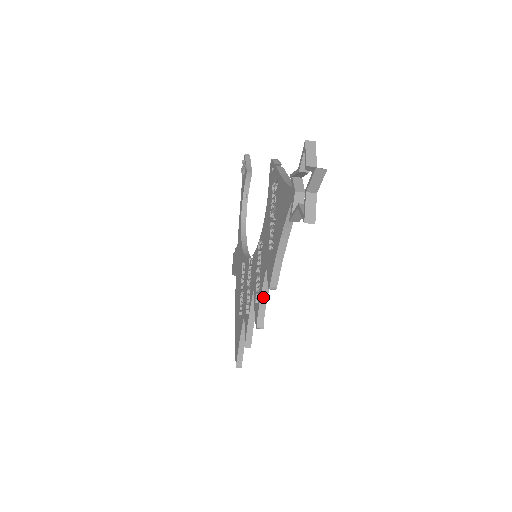
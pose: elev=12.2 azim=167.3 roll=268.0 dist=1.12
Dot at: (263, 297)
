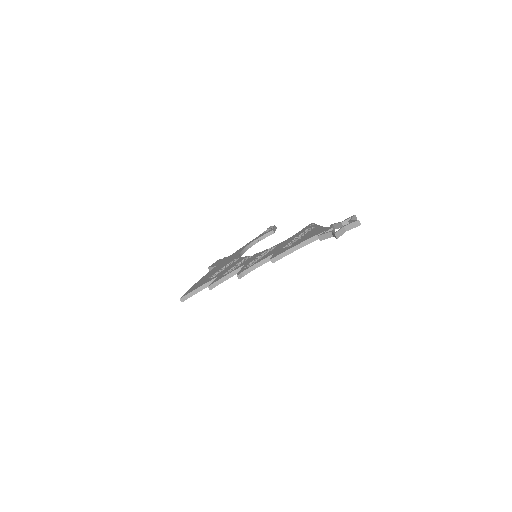
Dot at: (256, 266)
